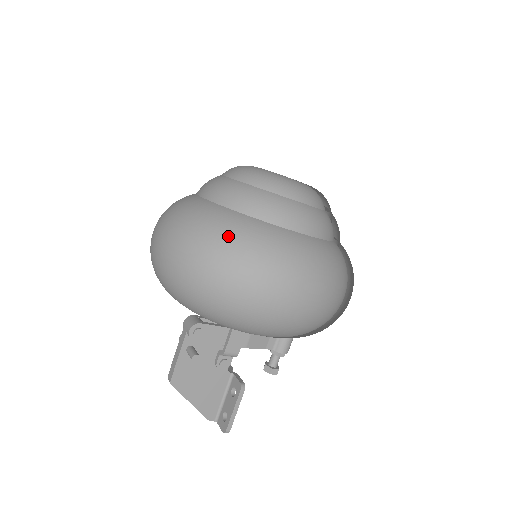
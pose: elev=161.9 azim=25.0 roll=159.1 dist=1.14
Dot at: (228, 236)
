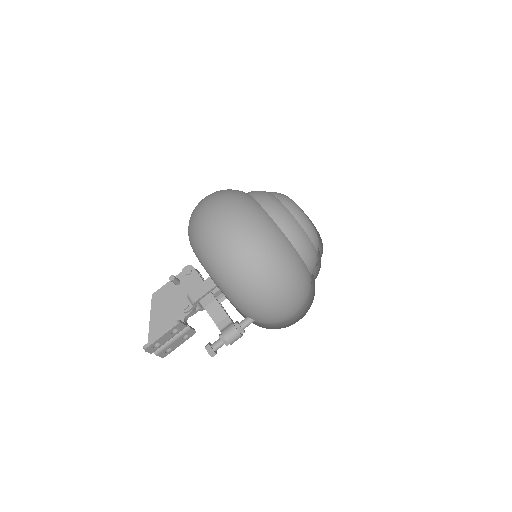
Dot at: (227, 190)
